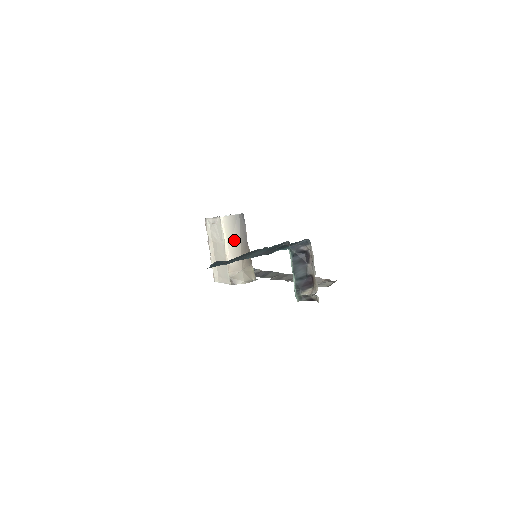
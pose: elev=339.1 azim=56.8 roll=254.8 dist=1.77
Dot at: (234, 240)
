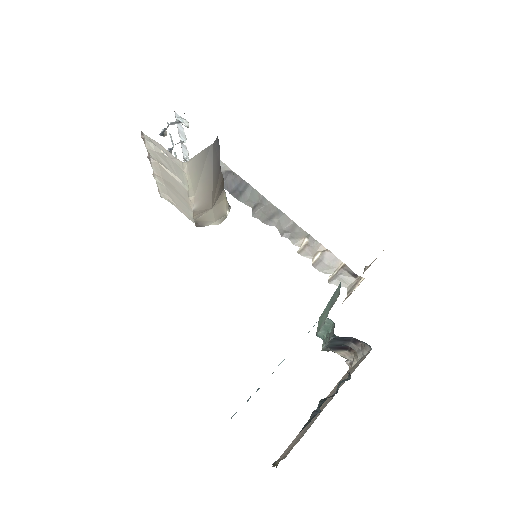
Dot at: (203, 180)
